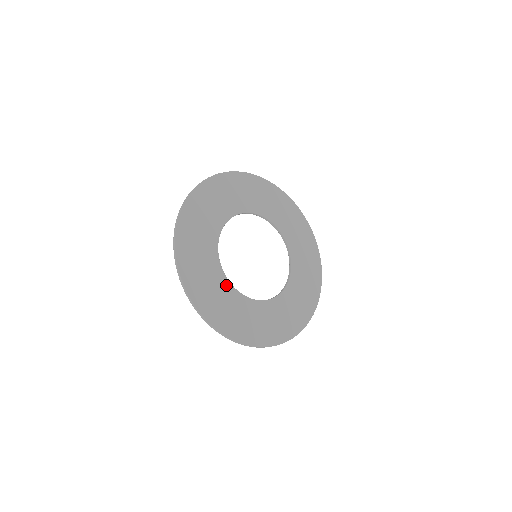
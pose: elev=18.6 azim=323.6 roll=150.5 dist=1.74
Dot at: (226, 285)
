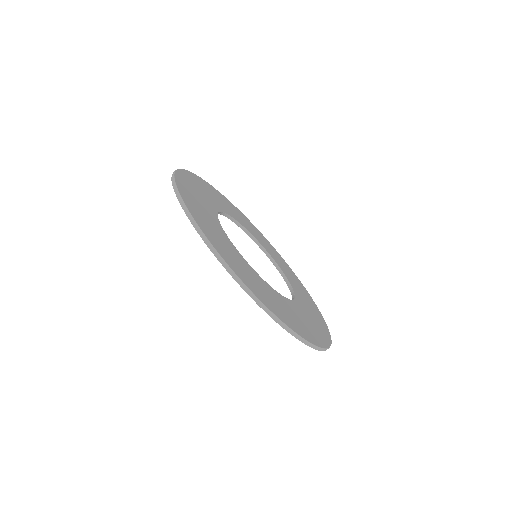
Dot at: (213, 210)
